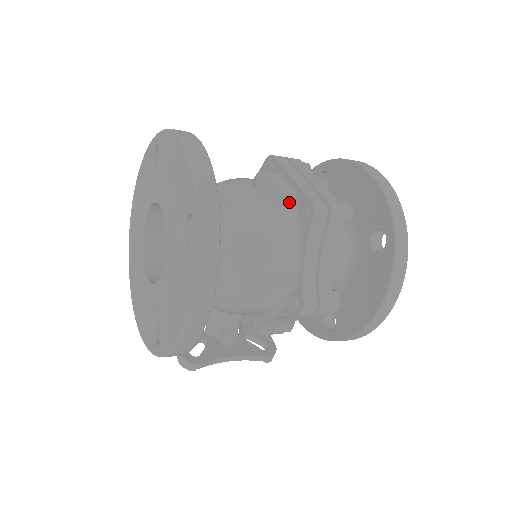
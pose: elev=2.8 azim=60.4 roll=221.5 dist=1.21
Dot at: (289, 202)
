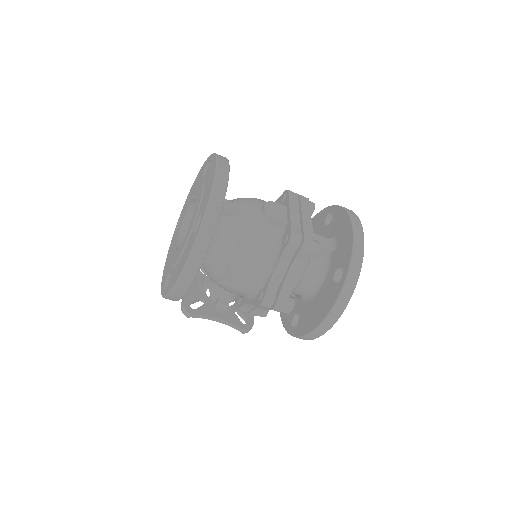
Dot at: (281, 227)
